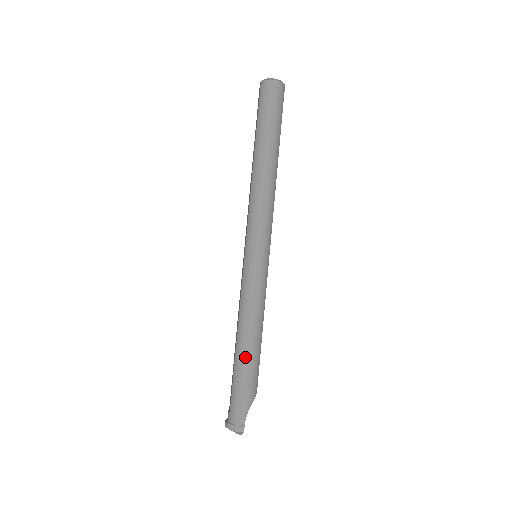
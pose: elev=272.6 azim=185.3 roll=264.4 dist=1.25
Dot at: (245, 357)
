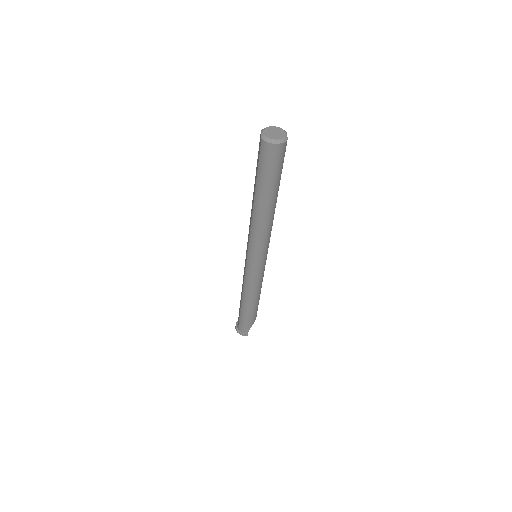
Dot at: (248, 309)
